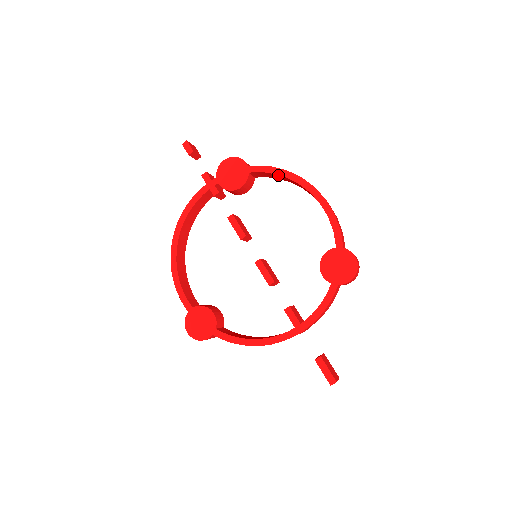
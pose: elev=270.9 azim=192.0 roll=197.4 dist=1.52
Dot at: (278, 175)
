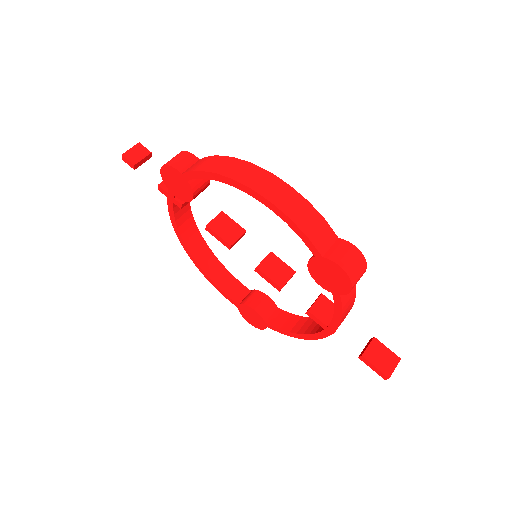
Dot at: (212, 179)
